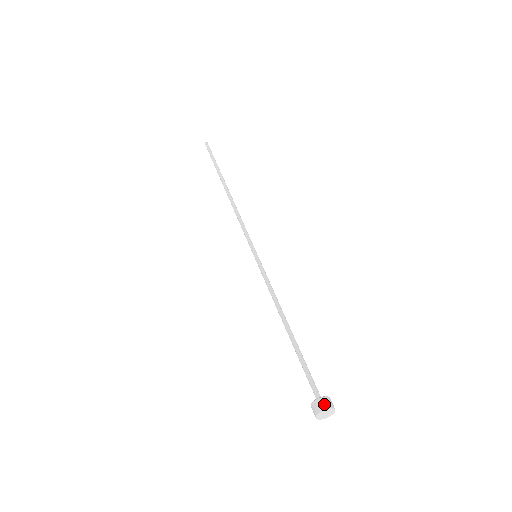
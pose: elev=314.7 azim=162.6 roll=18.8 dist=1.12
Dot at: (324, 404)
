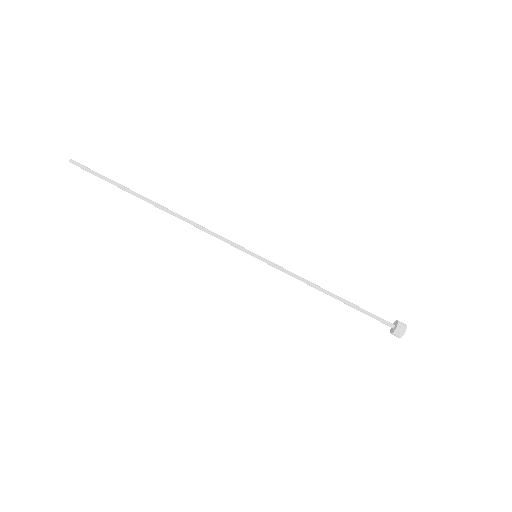
Dot at: (401, 331)
